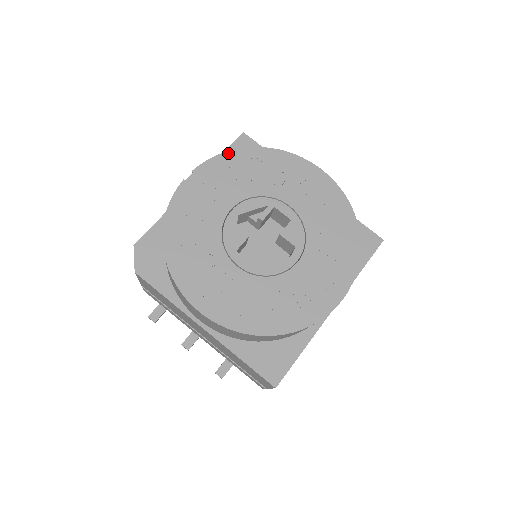
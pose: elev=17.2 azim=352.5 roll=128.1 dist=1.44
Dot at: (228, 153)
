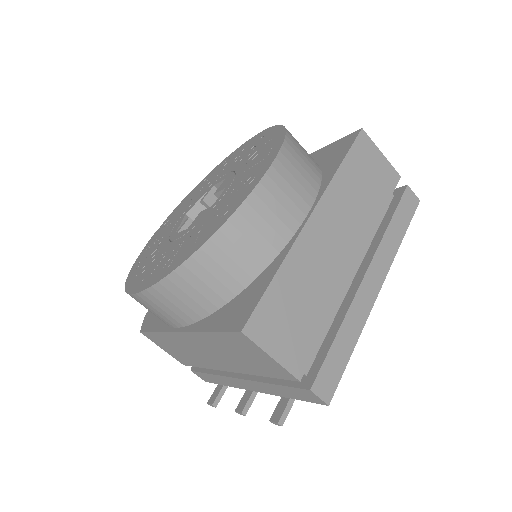
Dot at: (189, 194)
